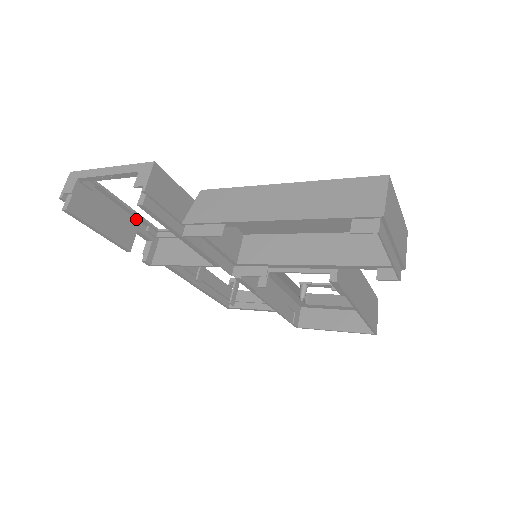
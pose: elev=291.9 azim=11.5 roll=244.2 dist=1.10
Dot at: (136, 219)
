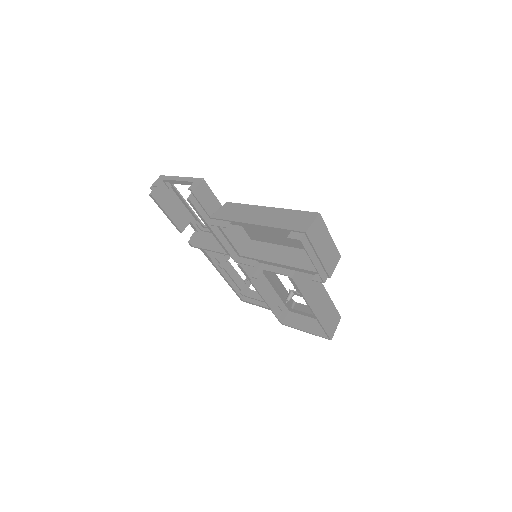
Dot at: (192, 215)
